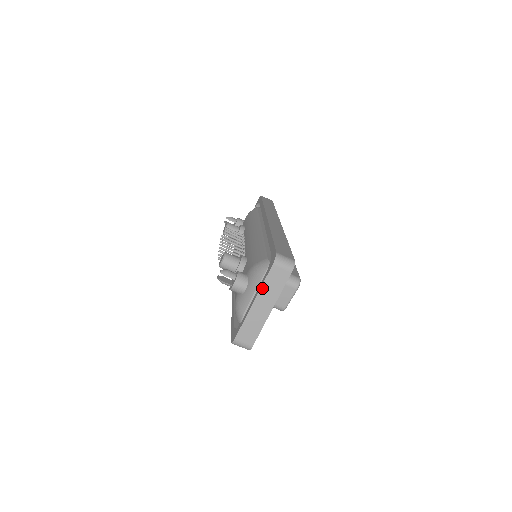
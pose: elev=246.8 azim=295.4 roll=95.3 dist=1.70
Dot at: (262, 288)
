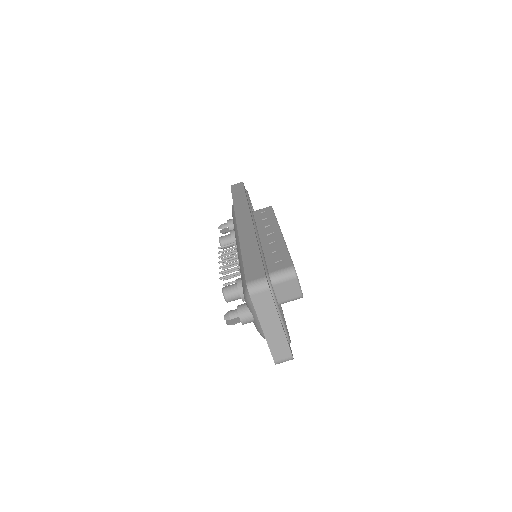
Dot at: (259, 317)
